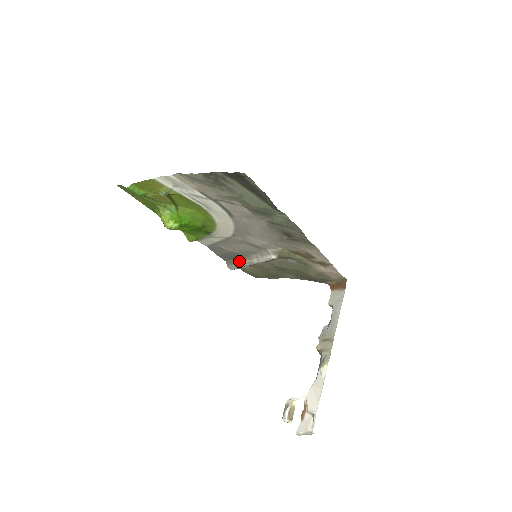
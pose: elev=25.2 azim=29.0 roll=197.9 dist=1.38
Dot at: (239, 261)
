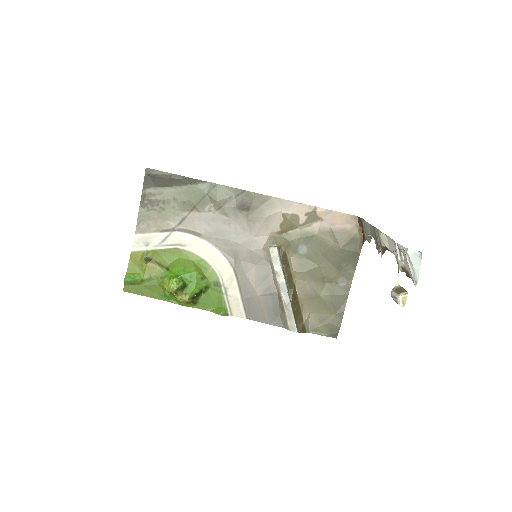
Dot at: (281, 305)
